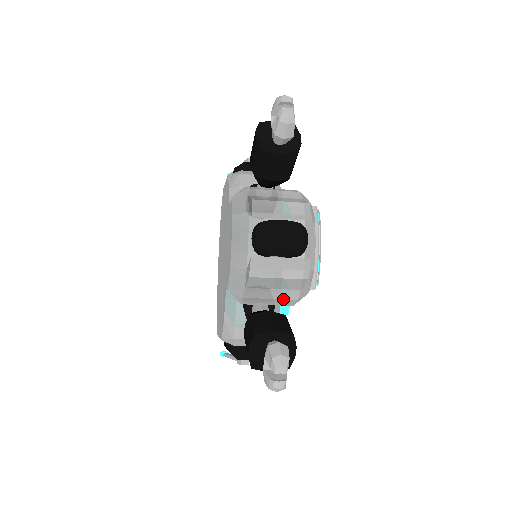
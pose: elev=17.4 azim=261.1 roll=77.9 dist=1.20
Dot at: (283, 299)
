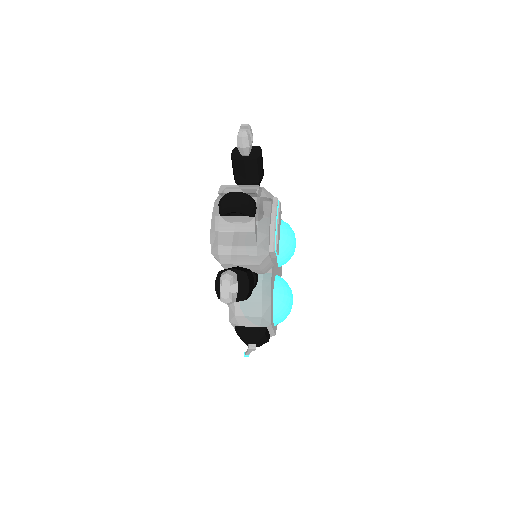
Dot at: (247, 255)
